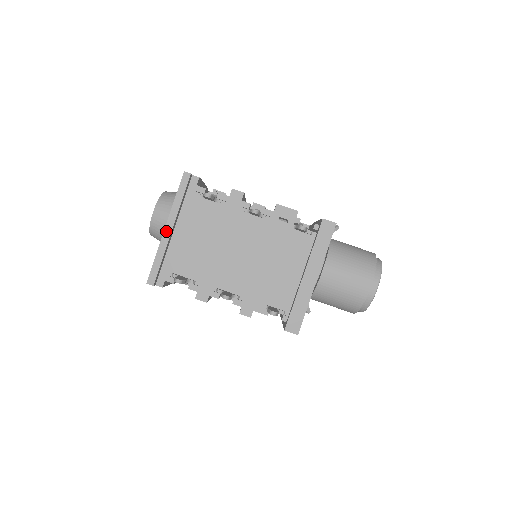
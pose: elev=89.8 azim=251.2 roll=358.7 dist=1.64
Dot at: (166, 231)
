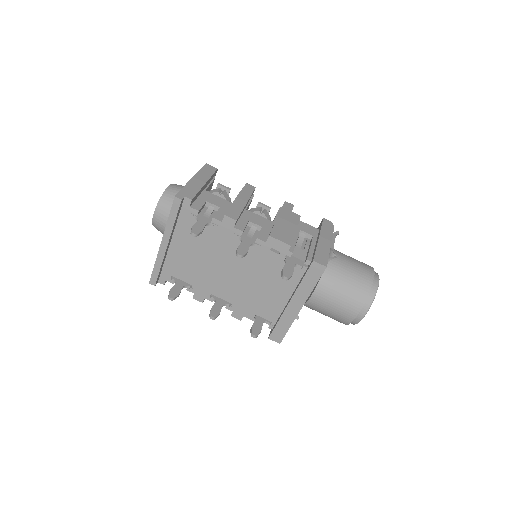
Dot at: (162, 246)
